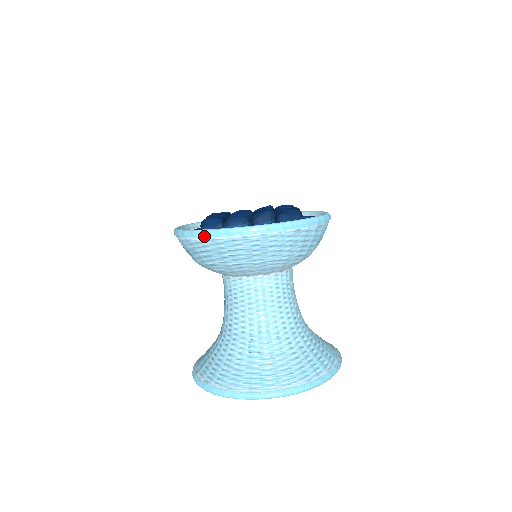
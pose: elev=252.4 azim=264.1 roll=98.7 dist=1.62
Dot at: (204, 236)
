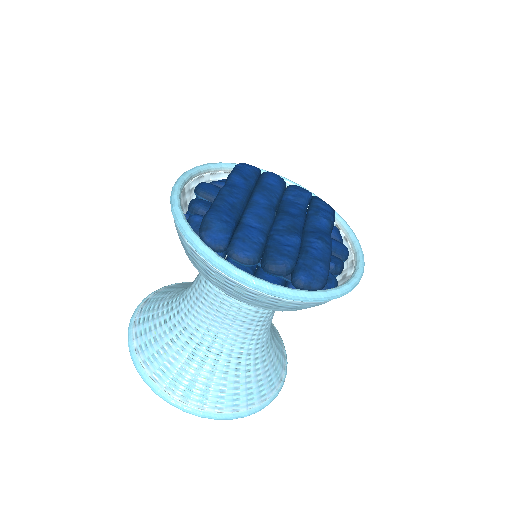
Dot at: (196, 250)
